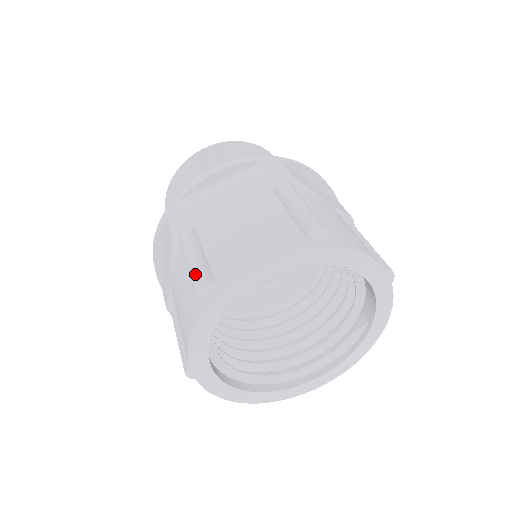
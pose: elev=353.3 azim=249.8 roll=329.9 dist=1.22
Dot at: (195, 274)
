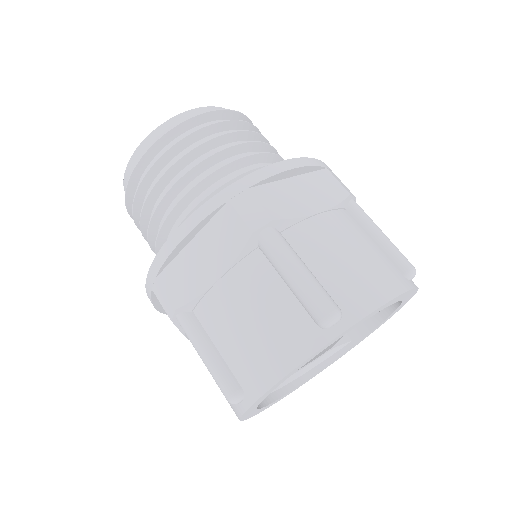
Dot at: (321, 298)
